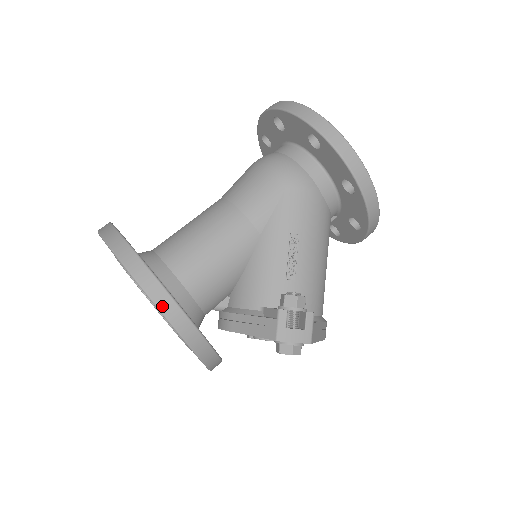
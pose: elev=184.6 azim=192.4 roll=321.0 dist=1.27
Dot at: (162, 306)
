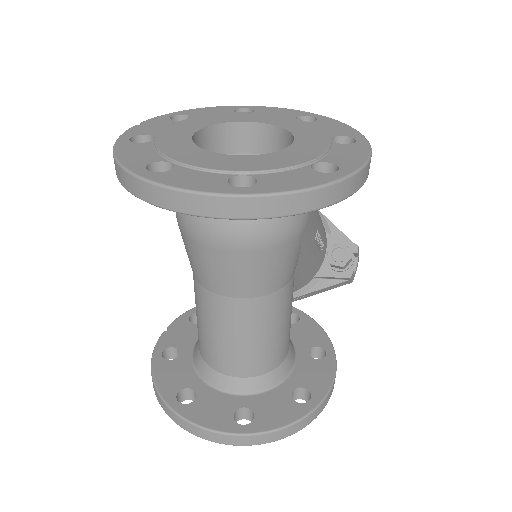
Dot at: occluded
